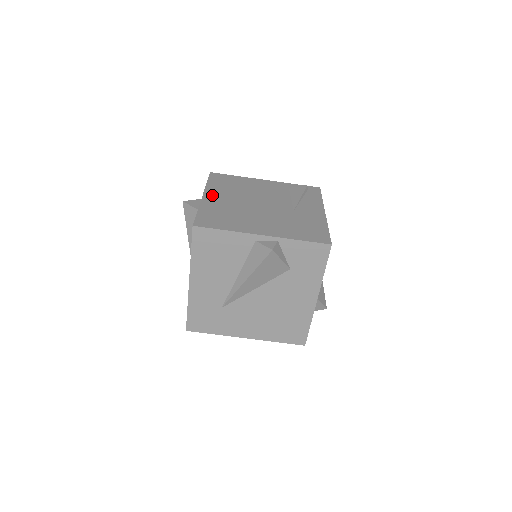
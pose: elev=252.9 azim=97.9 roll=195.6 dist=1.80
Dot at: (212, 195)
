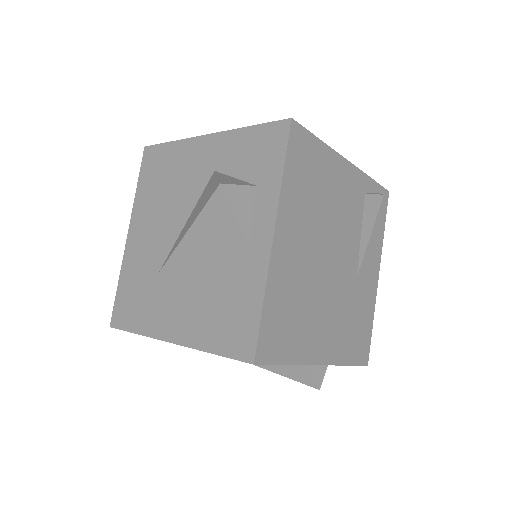
Dot at: (286, 233)
